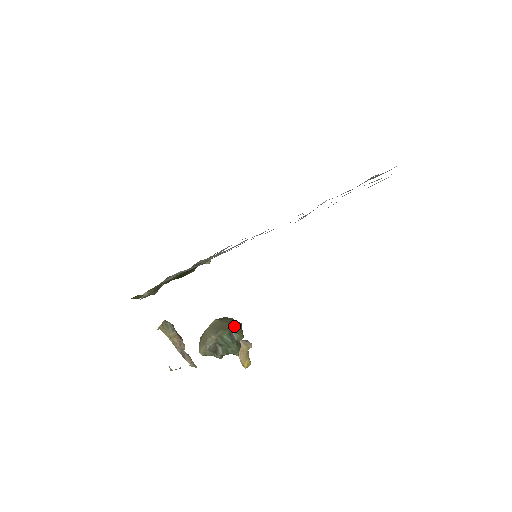
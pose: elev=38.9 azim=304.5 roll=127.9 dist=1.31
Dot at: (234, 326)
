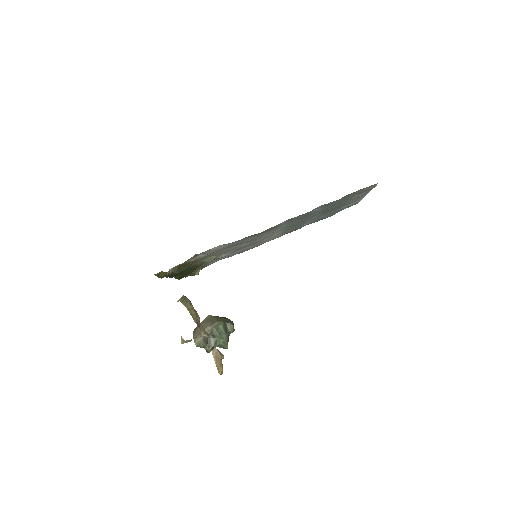
Dot at: (227, 319)
